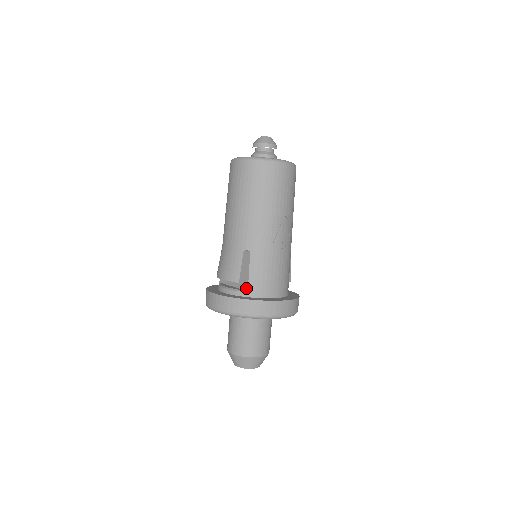
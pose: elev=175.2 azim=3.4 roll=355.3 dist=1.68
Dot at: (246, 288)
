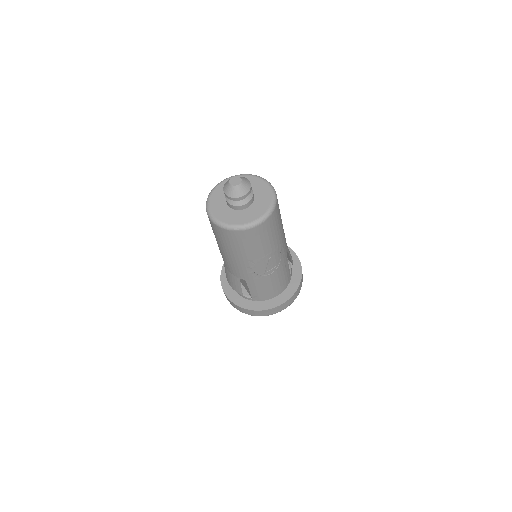
Dot at: (250, 295)
